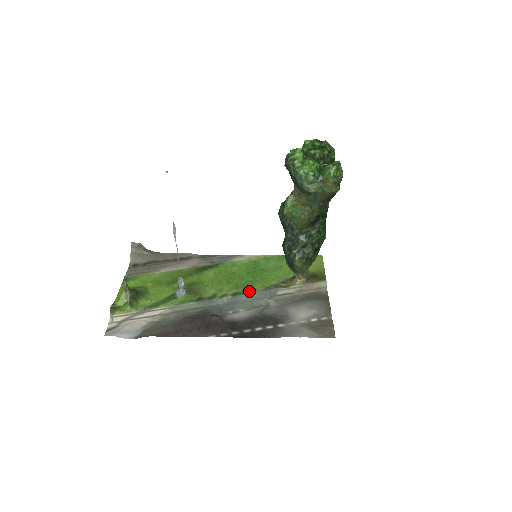
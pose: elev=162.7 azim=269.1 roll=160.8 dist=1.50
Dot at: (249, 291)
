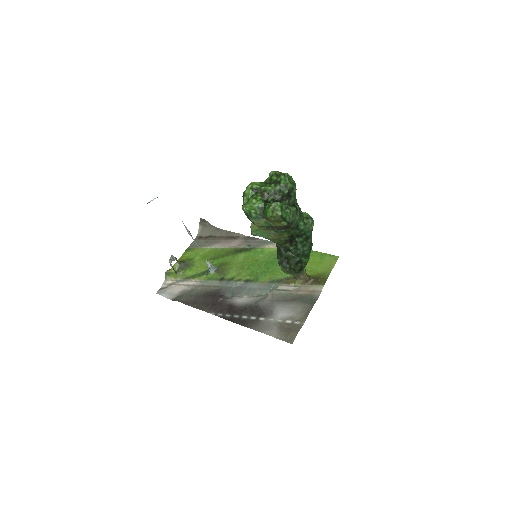
Dot at: (258, 281)
